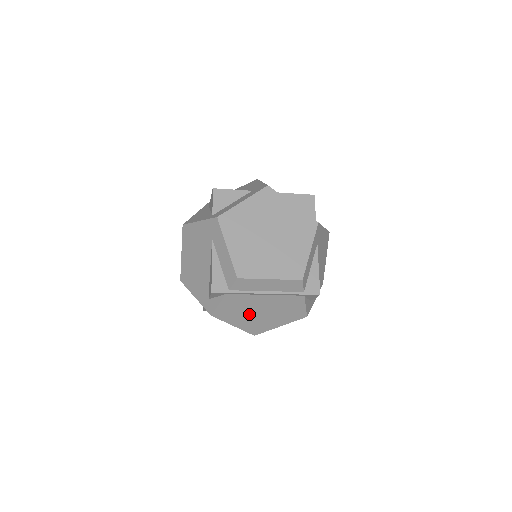
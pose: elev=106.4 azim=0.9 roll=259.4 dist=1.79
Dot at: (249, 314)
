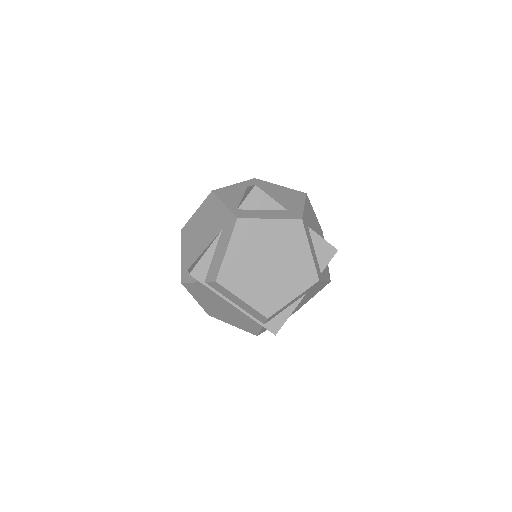
Dot at: (212, 303)
